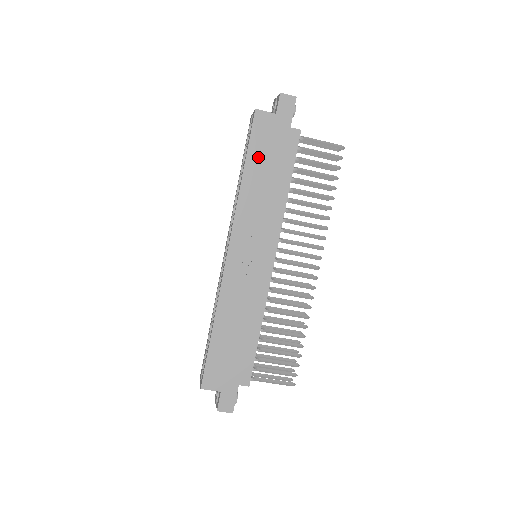
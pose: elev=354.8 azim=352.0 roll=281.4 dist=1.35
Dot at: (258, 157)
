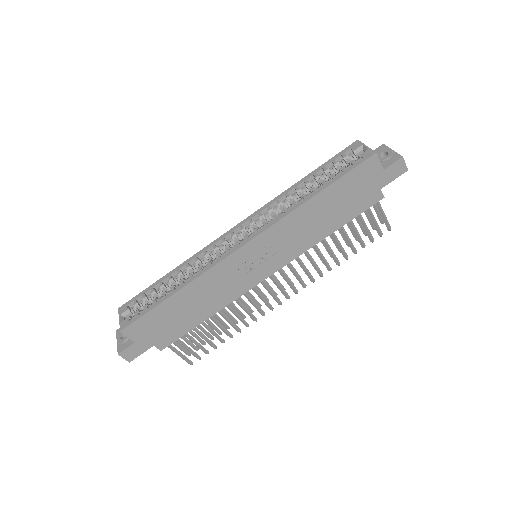
Dot at: (339, 191)
